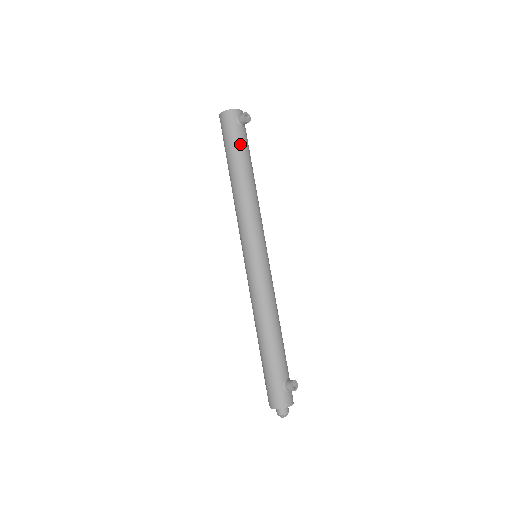
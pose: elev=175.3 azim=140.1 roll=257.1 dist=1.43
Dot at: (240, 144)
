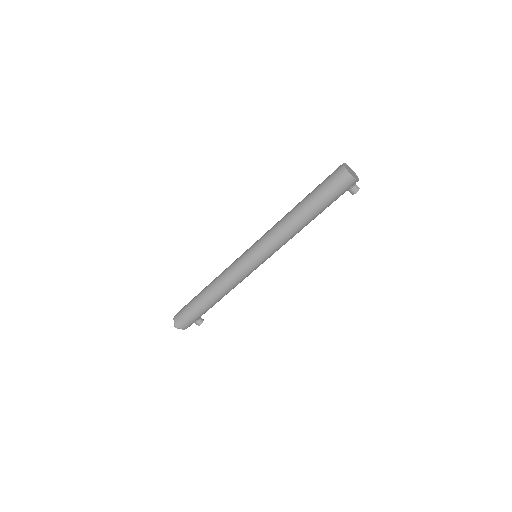
Dot at: occluded
